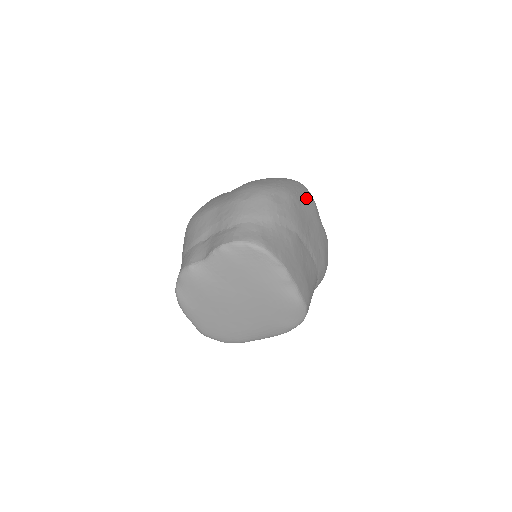
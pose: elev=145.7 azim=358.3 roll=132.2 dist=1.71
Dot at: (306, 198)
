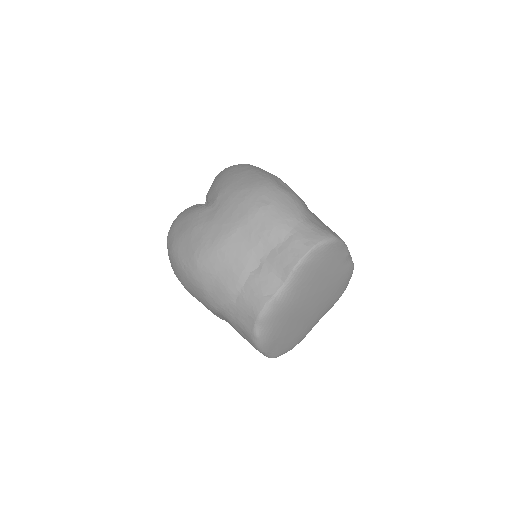
Dot at: occluded
